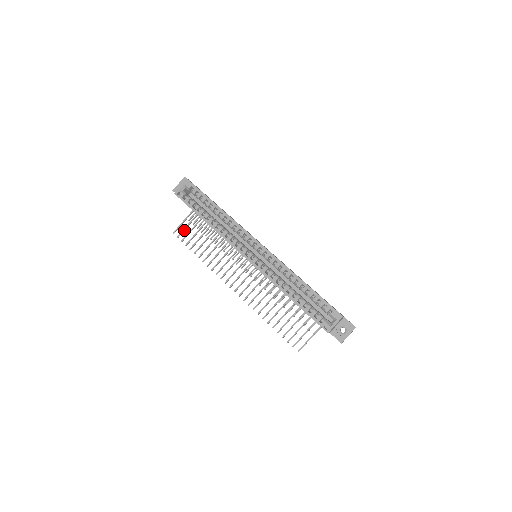
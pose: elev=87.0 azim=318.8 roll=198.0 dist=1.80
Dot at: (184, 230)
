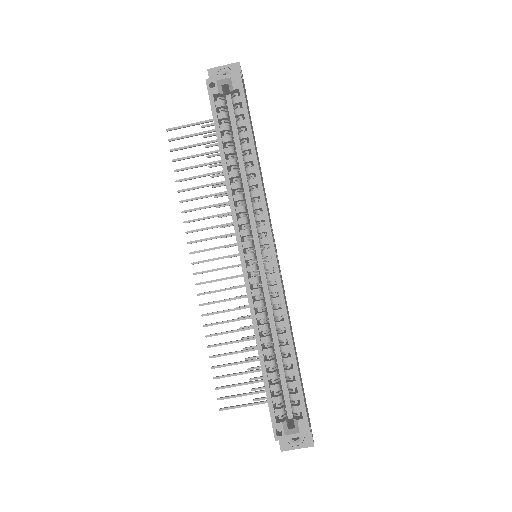
Dot at: (185, 137)
